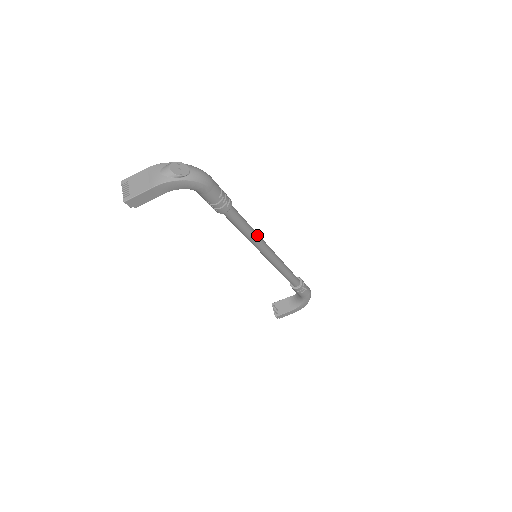
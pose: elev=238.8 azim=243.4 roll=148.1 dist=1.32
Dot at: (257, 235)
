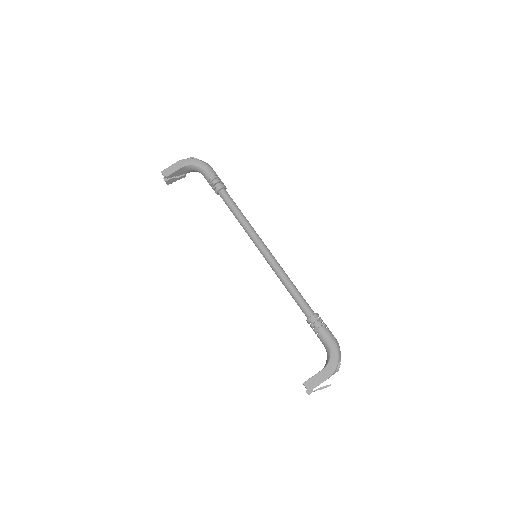
Dot at: (250, 225)
